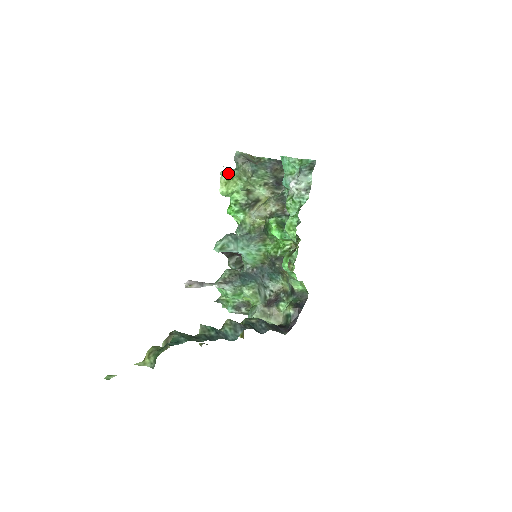
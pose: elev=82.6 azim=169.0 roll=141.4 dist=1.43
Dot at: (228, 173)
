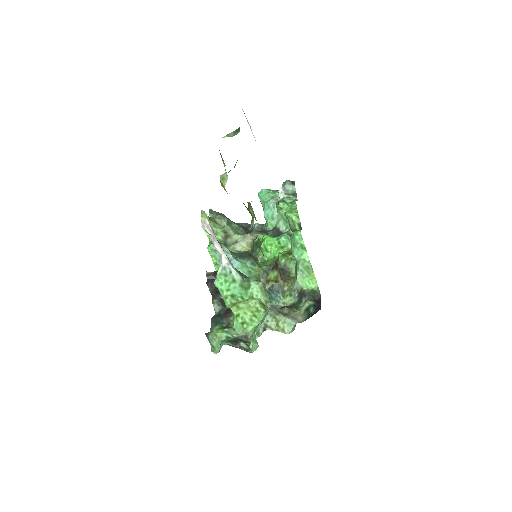
Dot at: occluded
